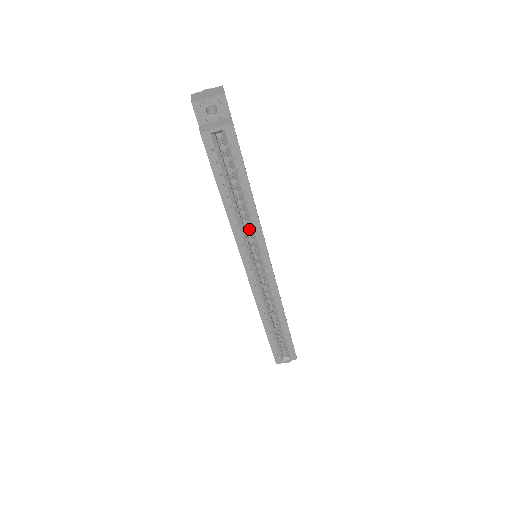
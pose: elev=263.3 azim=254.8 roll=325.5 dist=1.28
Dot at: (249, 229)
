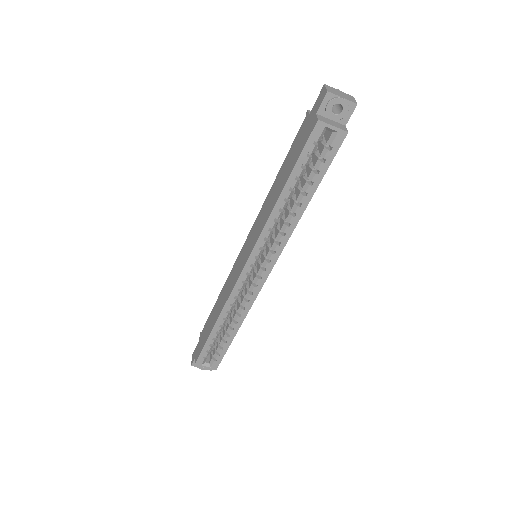
Dot at: (278, 228)
